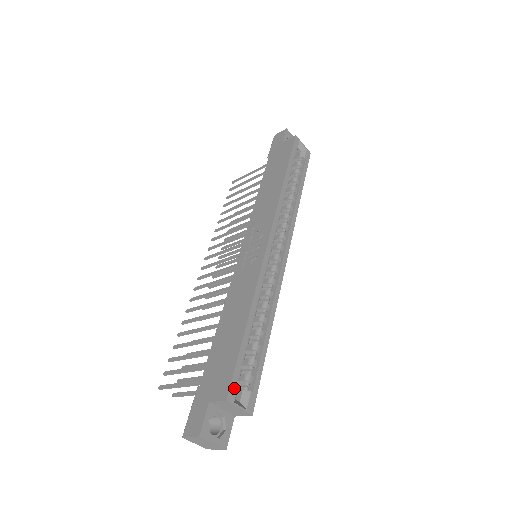
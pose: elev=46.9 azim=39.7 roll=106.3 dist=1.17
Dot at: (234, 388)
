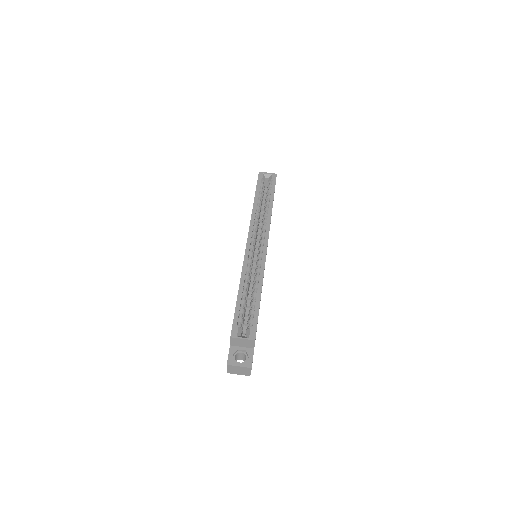
Dot at: (235, 329)
